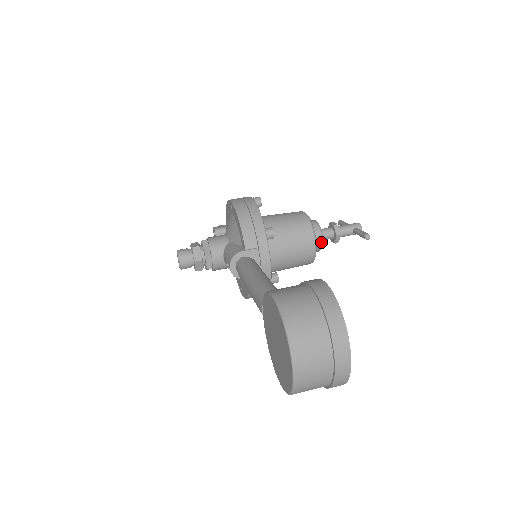
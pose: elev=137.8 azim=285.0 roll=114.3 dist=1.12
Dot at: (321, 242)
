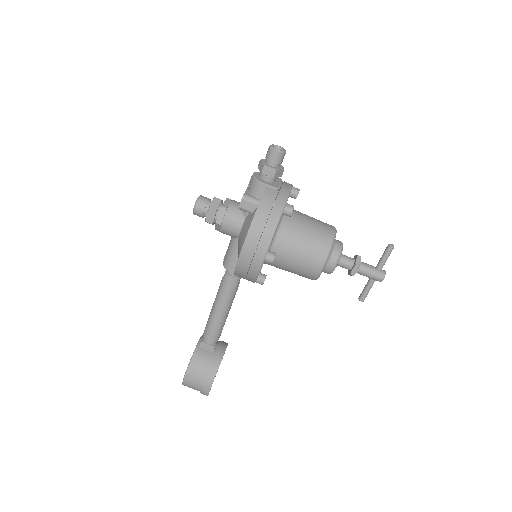
Dot at: occluded
